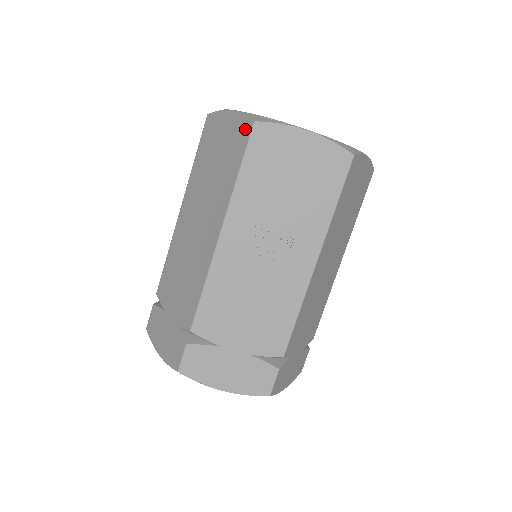
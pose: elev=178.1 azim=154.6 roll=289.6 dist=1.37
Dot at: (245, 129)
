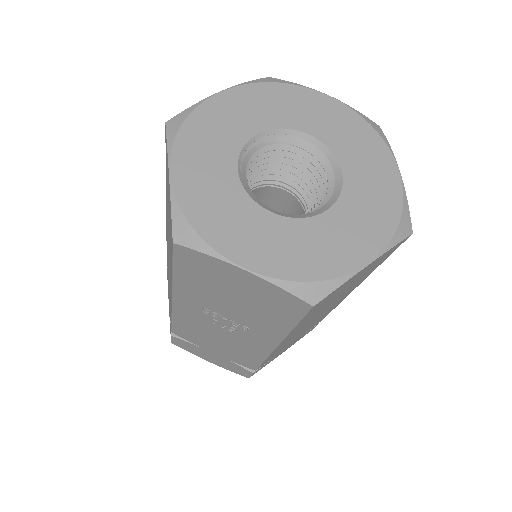
Dot at: (171, 234)
